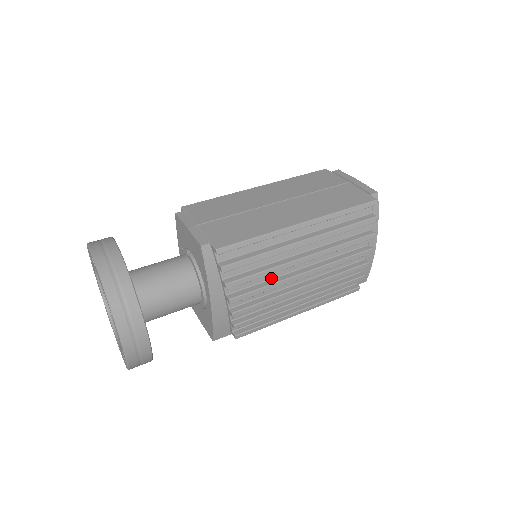
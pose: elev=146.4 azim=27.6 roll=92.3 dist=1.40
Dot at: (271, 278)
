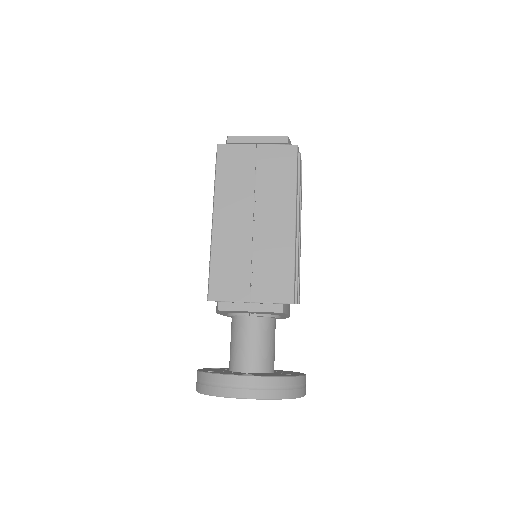
Dot at: occluded
